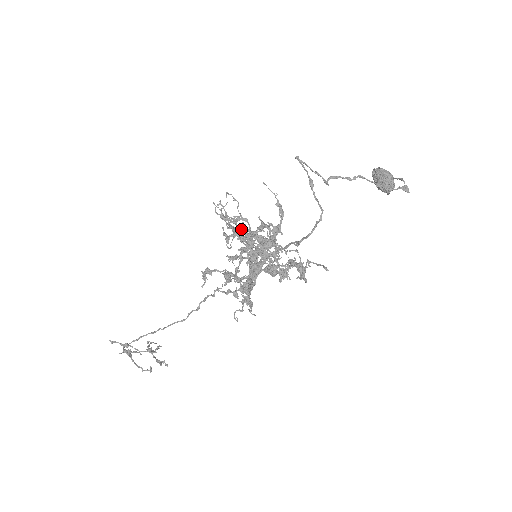
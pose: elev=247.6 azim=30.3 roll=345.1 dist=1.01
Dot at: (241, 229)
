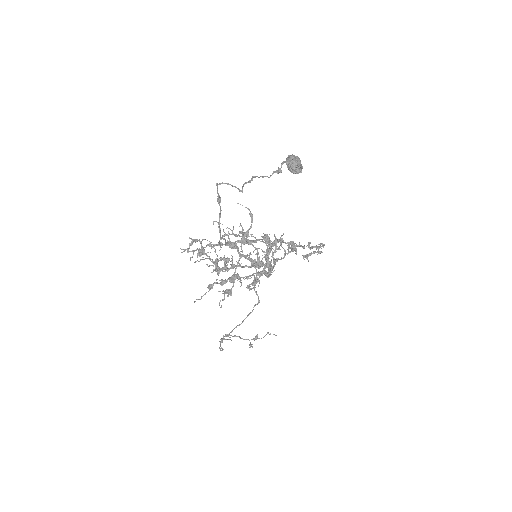
Dot at: (211, 245)
